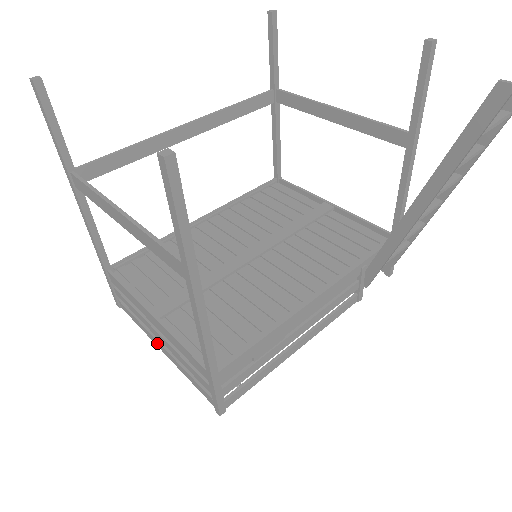
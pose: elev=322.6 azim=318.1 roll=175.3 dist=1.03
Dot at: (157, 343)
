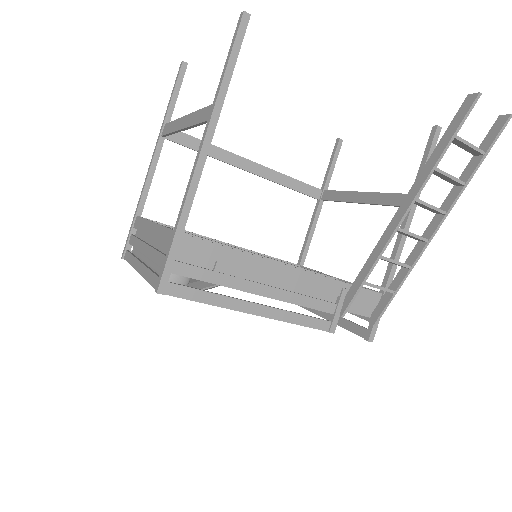
Dot at: (138, 264)
